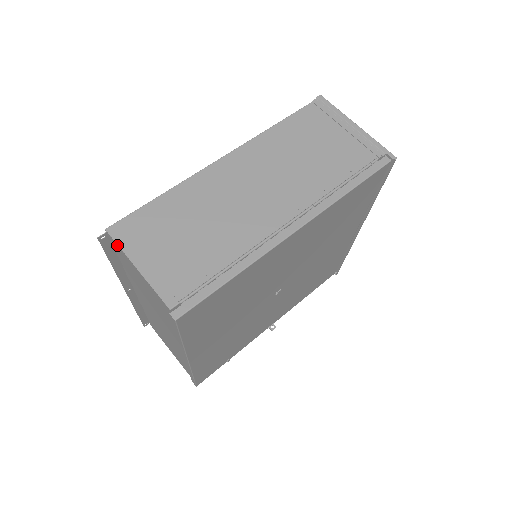
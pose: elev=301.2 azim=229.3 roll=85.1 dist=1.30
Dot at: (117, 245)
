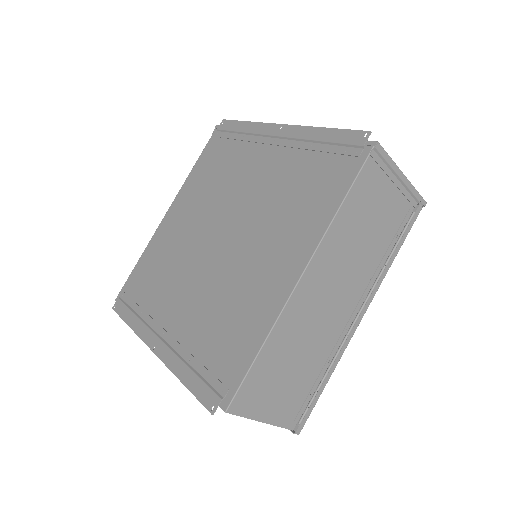
Dot at: (238, 415)
